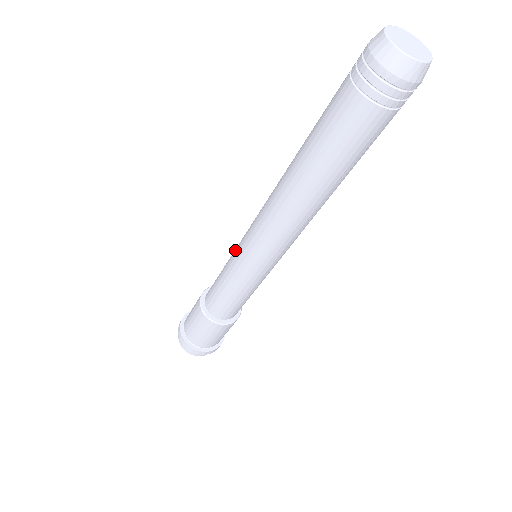
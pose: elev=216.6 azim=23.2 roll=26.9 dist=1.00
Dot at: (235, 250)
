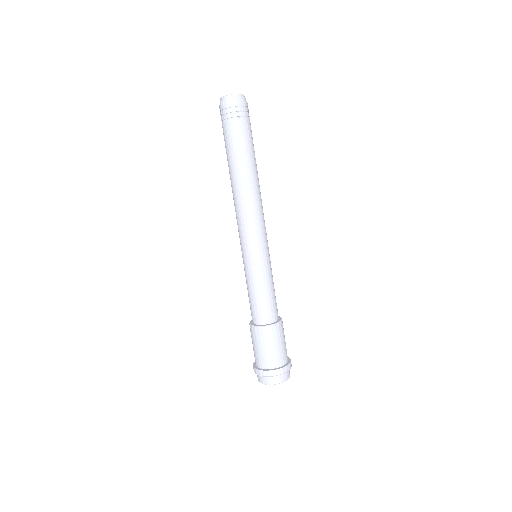
Dot at: (245, 262)
